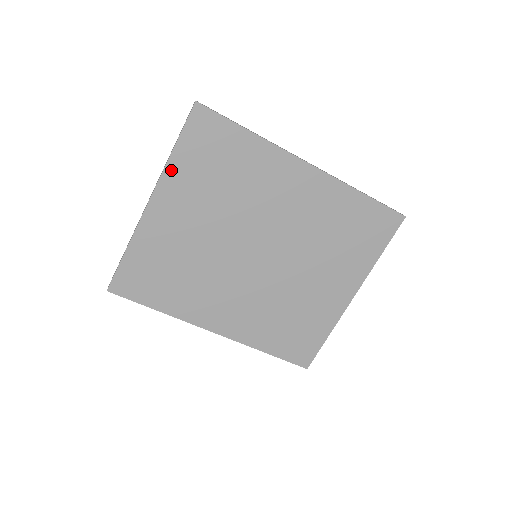
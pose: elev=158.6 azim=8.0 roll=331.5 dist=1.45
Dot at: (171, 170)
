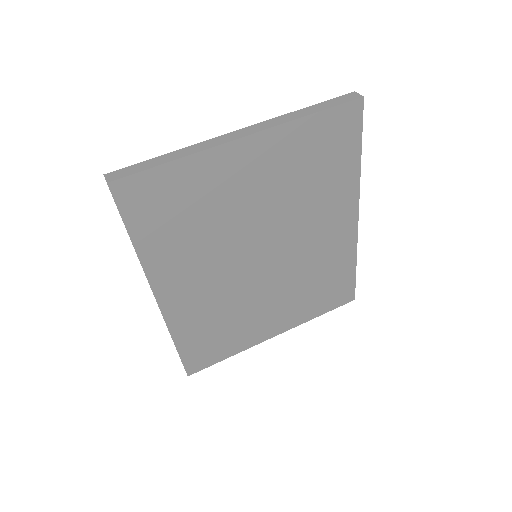
Dot at: (290, 129)
